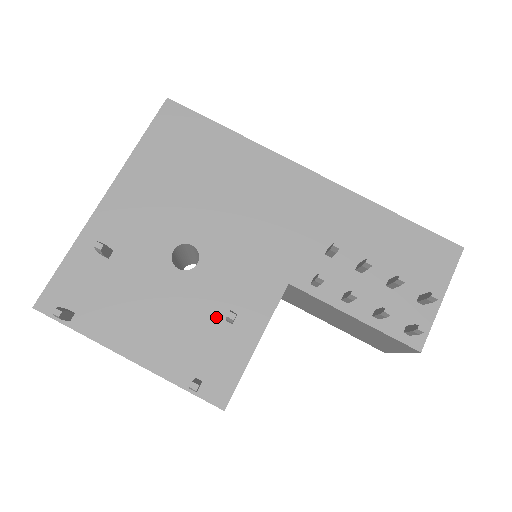
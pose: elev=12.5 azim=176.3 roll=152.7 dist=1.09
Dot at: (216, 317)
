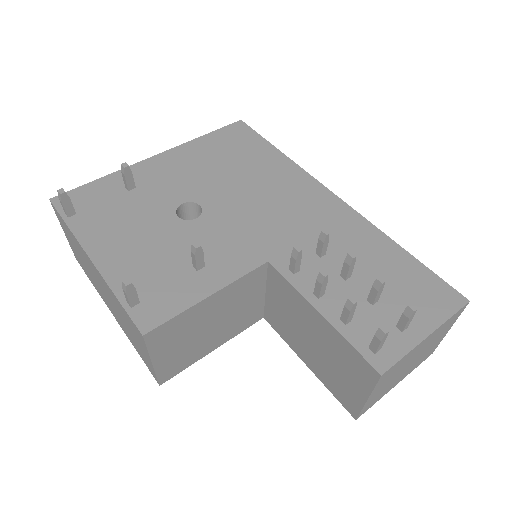
Dot at: (186, 260)
